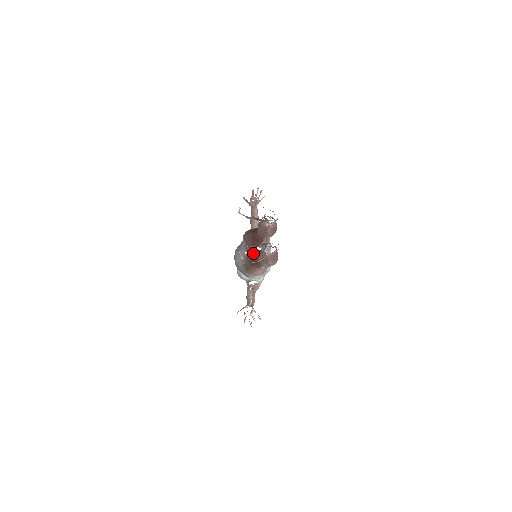
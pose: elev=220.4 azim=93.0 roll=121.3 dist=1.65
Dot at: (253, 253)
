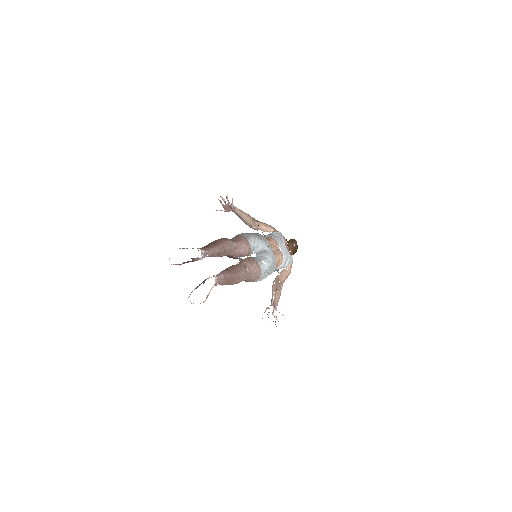
Dot at: occluded
